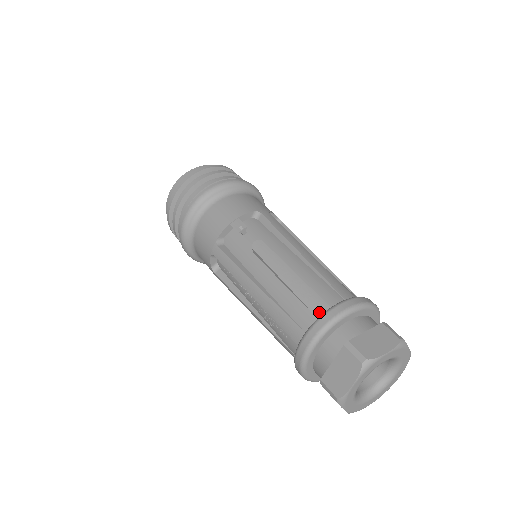
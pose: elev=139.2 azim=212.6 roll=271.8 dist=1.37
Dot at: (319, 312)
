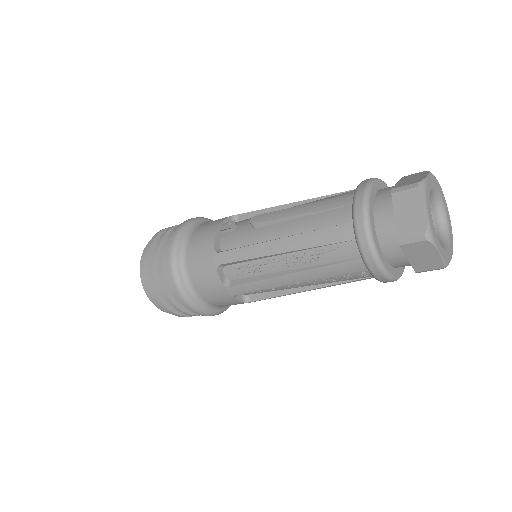
Dot at: (349, 201)
